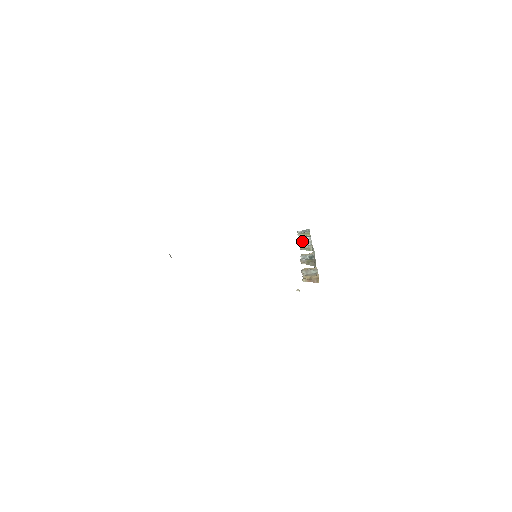
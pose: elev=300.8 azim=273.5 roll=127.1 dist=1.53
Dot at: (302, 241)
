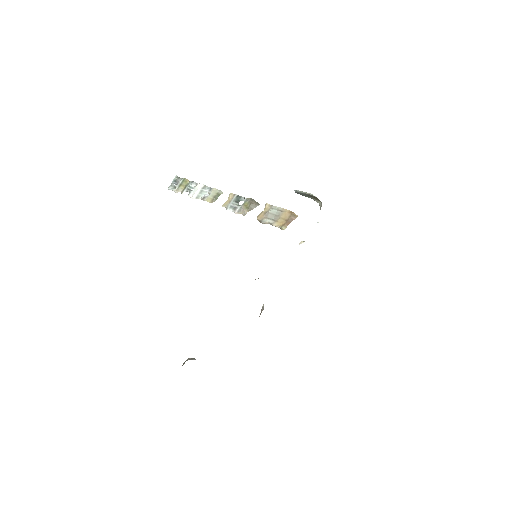
Dot at: (196, 194)
